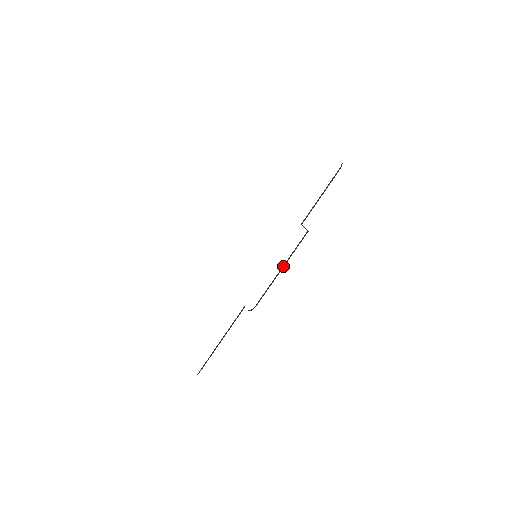
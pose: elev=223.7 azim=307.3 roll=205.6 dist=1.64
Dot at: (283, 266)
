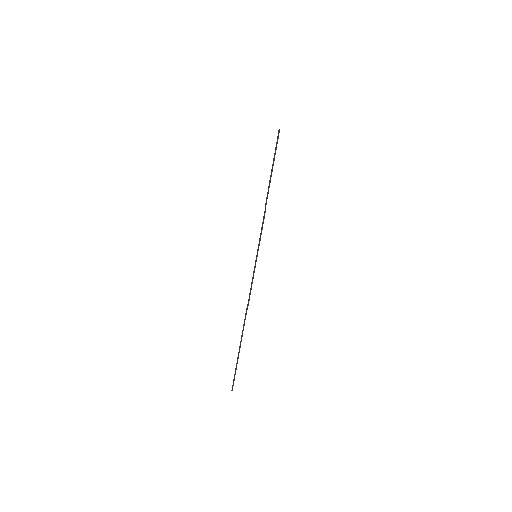
Dot at: (257, 253)
